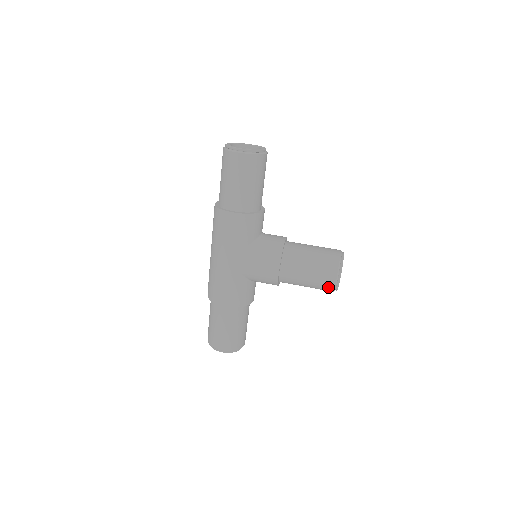
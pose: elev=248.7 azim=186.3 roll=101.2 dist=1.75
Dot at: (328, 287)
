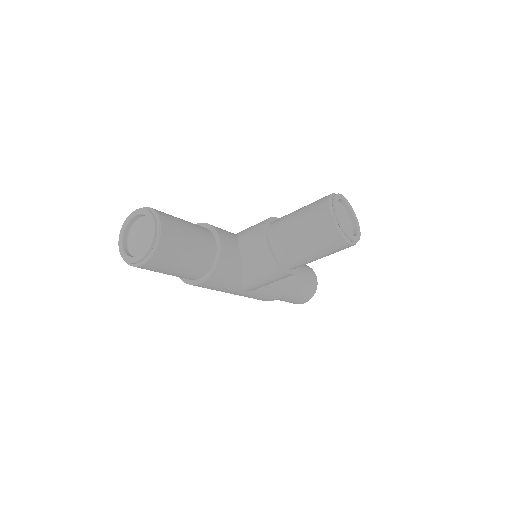
Dot at: occluded
